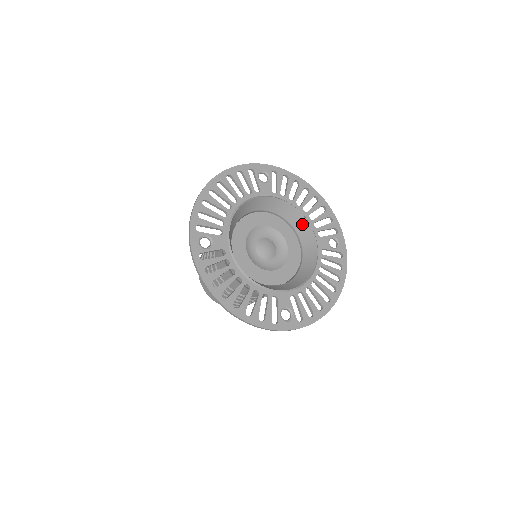
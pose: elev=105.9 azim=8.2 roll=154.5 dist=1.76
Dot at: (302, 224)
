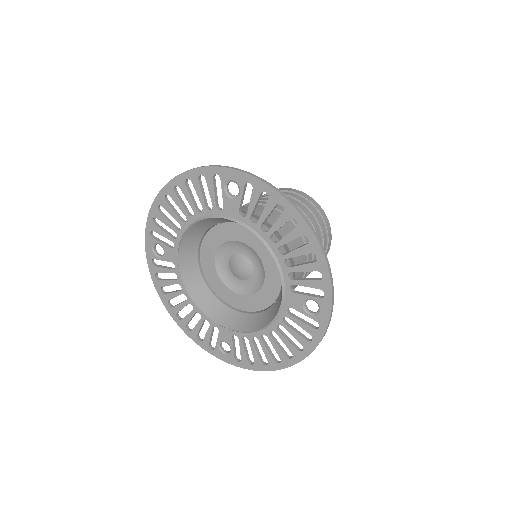
Dot at: occluded
